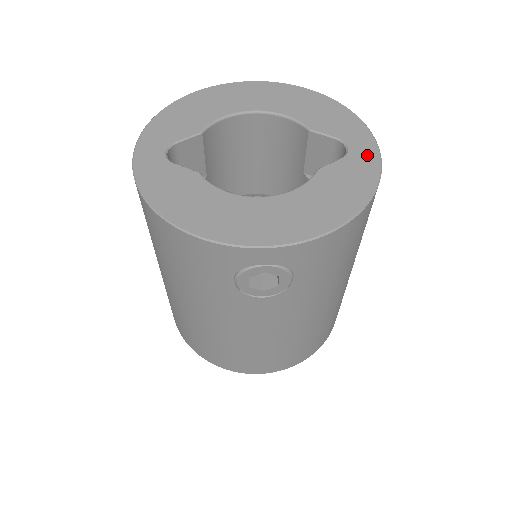
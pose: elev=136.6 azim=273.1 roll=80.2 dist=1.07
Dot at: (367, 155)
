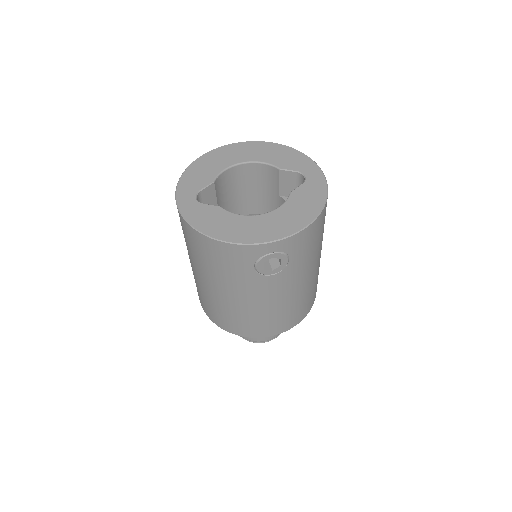
Dot at: (317, 179)
